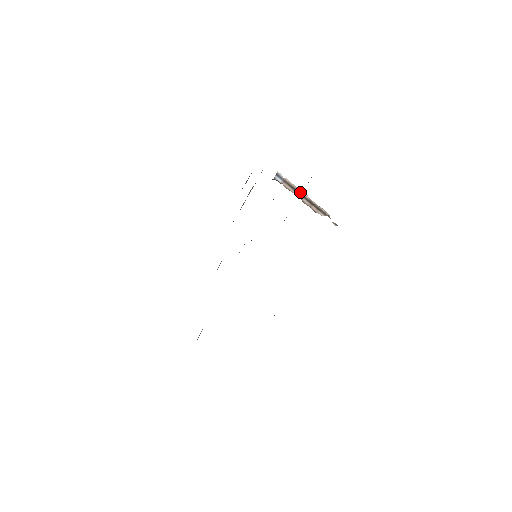
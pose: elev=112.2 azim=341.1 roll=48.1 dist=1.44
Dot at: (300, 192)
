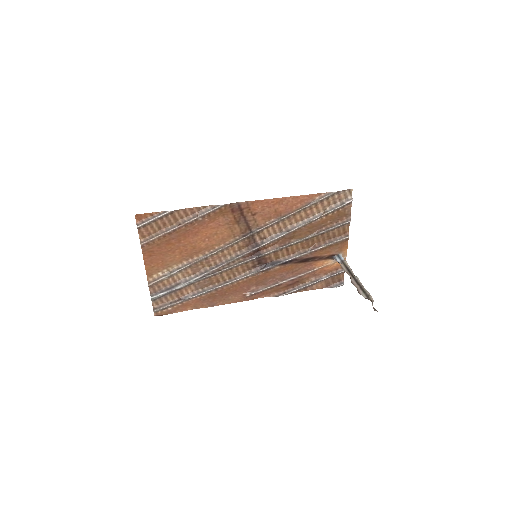
Dot at: (352, 273)
